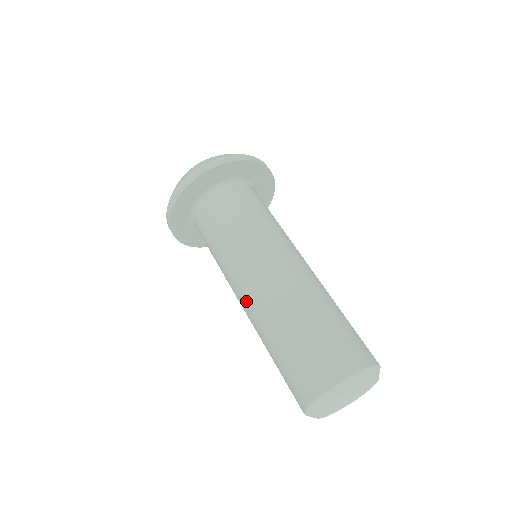
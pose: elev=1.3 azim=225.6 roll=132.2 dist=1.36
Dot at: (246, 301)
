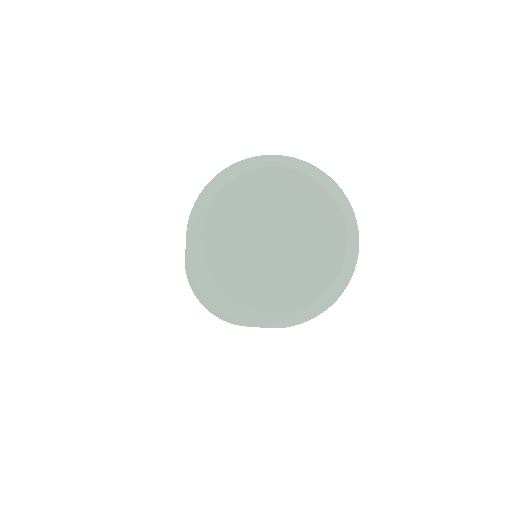
Dot at: occluded
